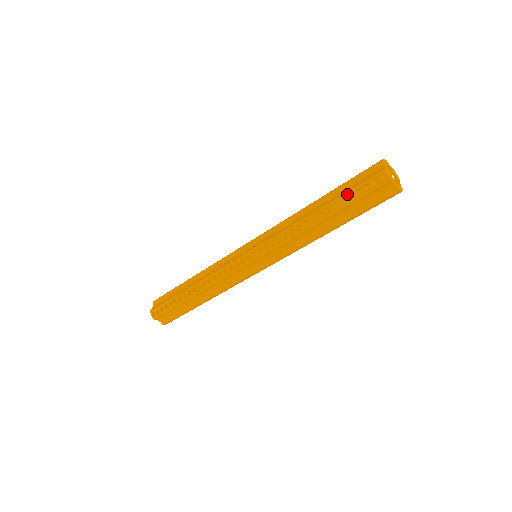
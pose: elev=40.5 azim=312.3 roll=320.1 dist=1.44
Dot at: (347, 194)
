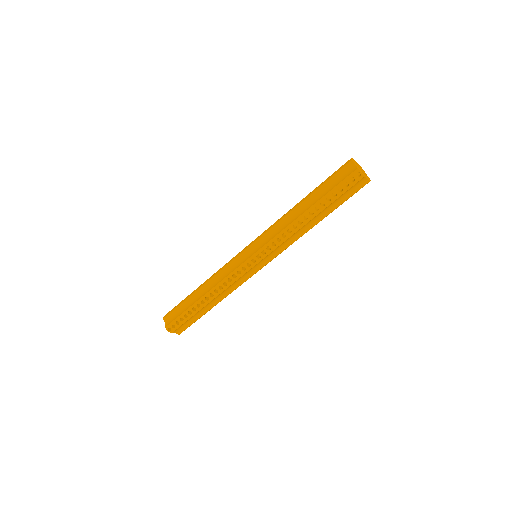
Dot at: (331, 193)
